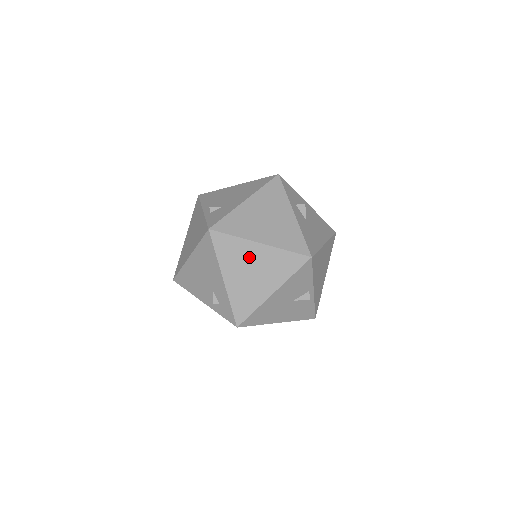
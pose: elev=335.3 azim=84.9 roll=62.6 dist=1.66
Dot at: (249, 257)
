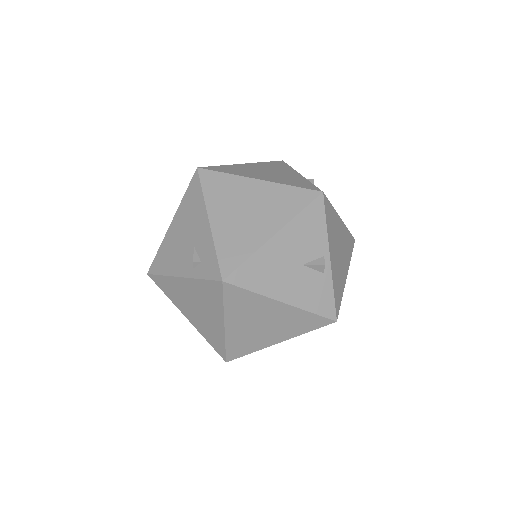
Dot at: (244, 194)
